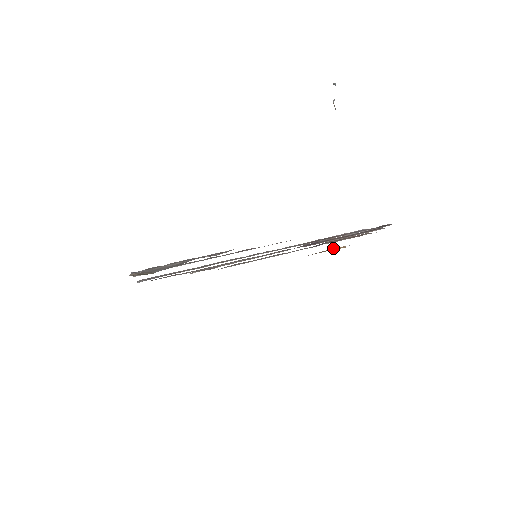
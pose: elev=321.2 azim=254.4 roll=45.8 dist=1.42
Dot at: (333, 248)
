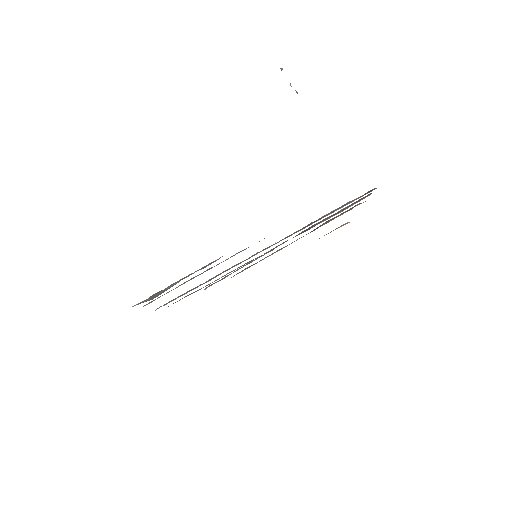
Dot at: occluded
